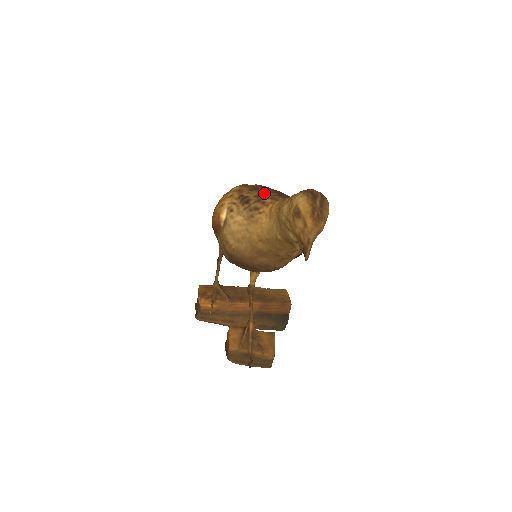
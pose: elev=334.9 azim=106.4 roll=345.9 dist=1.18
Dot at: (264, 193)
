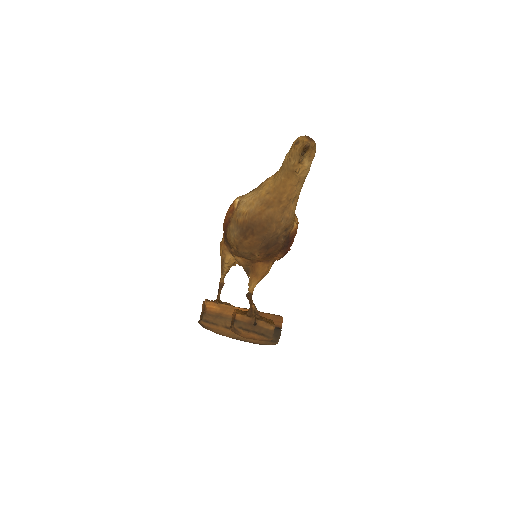
Dot at: occluded
